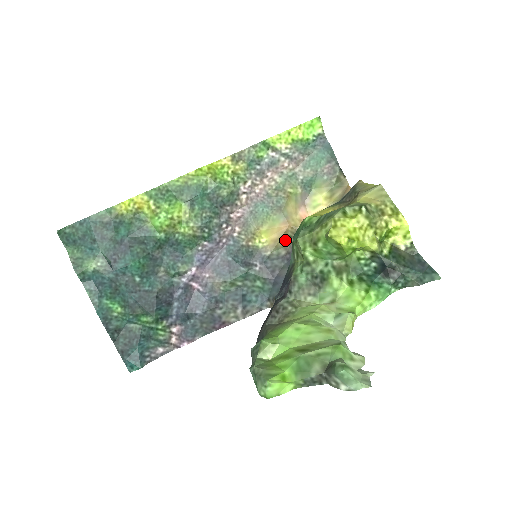
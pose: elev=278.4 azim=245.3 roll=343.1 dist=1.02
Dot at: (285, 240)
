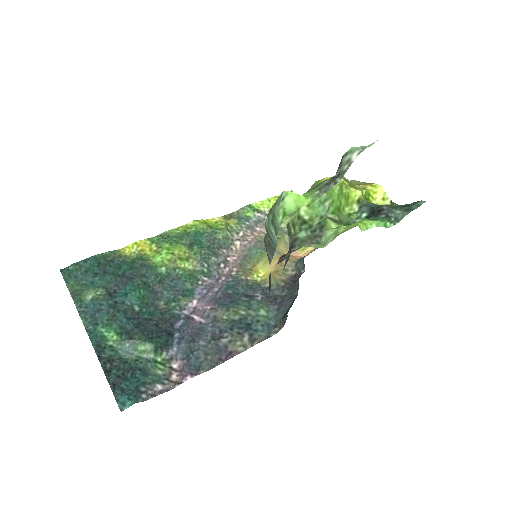
Dot at: (282, 273)
